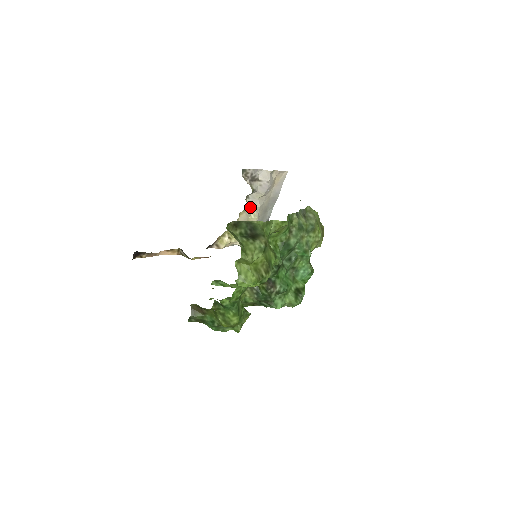
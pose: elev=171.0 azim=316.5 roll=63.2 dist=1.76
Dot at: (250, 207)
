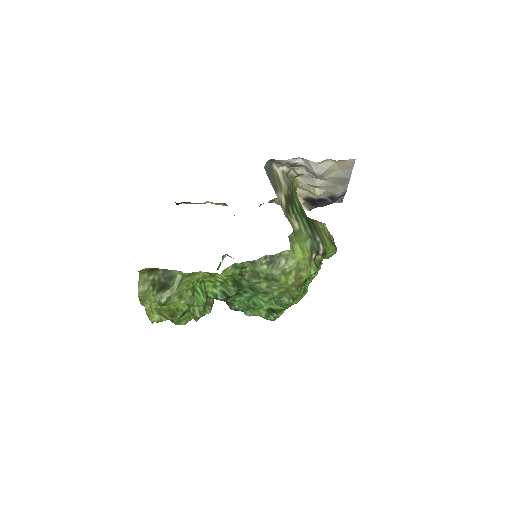
Dot at: (305, 183)
